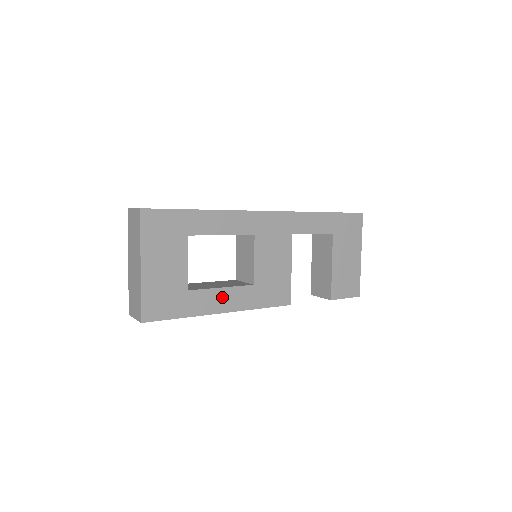
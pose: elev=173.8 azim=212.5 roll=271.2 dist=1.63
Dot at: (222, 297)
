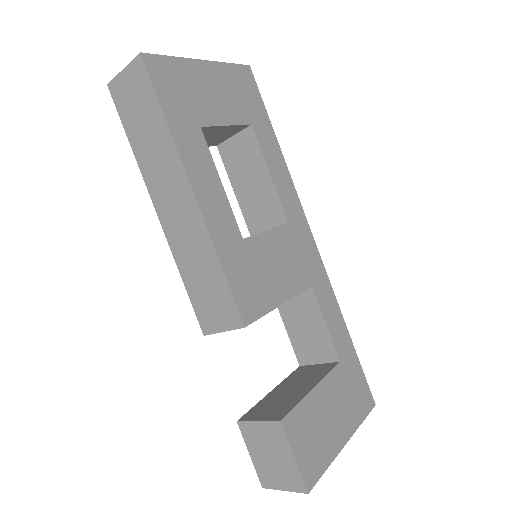
Dot at: (211, 185)
